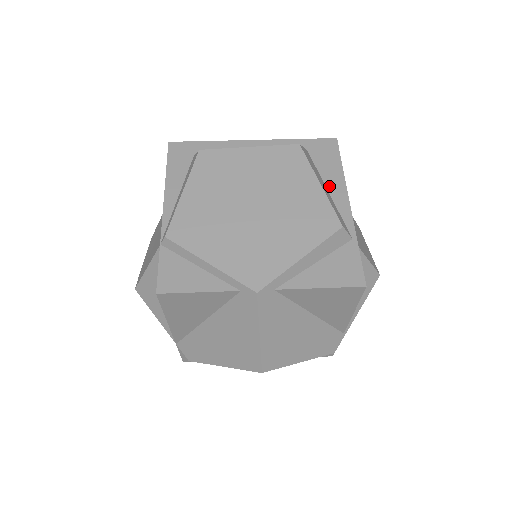
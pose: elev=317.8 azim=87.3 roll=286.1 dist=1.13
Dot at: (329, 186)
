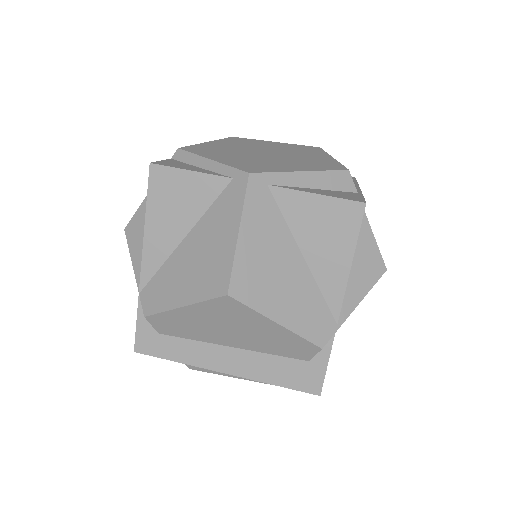
Dot at: occluded
